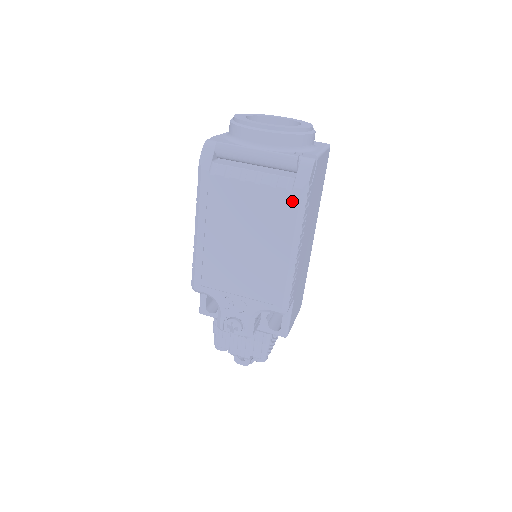
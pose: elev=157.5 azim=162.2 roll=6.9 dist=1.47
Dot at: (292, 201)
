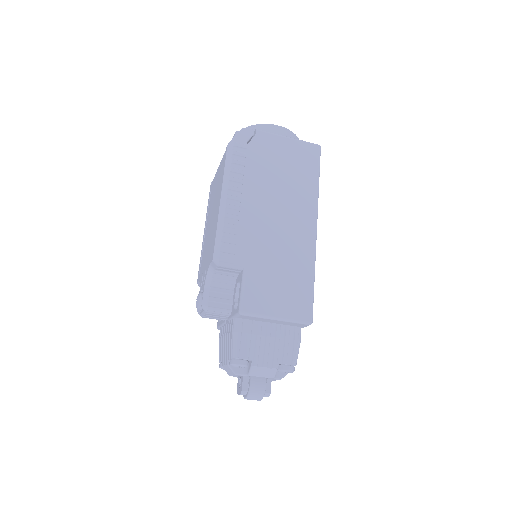
Dot at: (225, 158)
